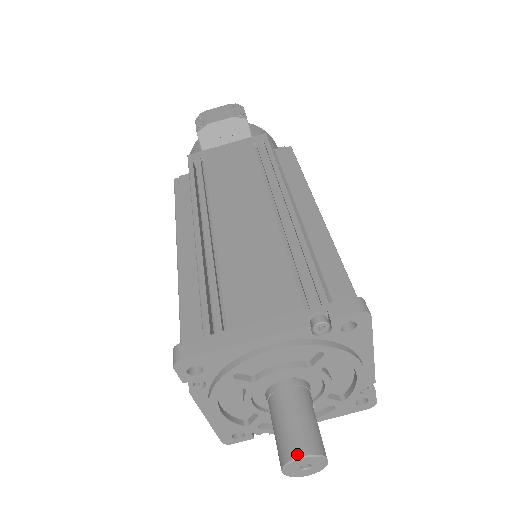
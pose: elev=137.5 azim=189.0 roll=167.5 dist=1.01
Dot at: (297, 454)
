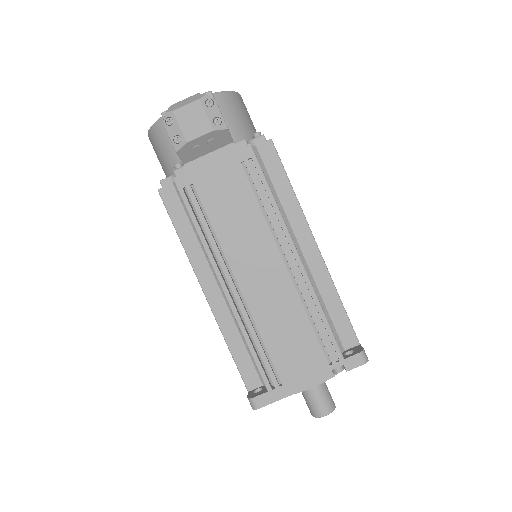
Dot at: (323, 415)
